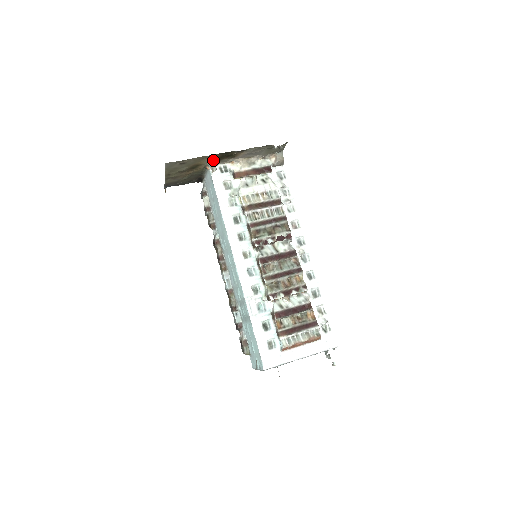
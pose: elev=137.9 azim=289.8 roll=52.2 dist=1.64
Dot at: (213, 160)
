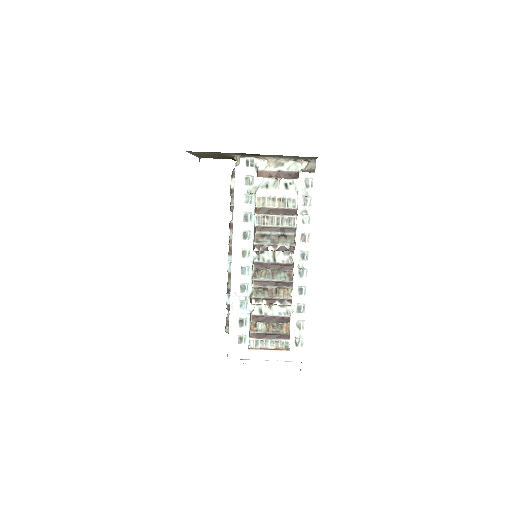
Dot at: (238, 154)
